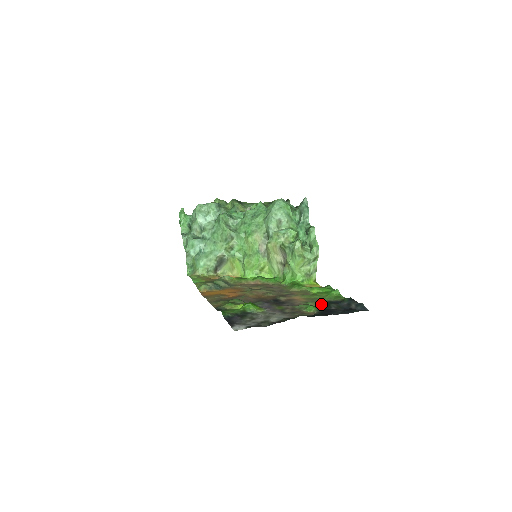
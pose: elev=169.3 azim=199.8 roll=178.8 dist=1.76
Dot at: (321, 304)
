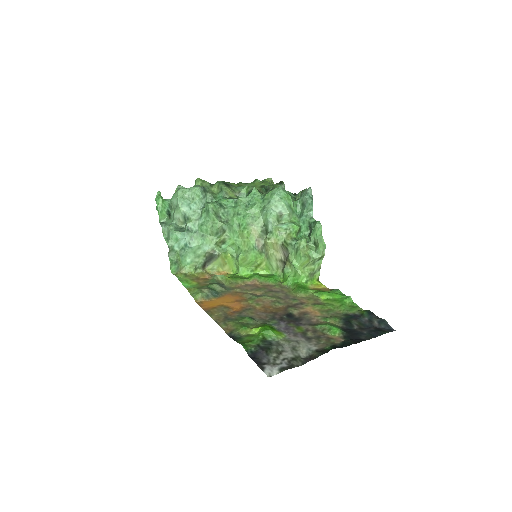
Dot at: (341, 321)
